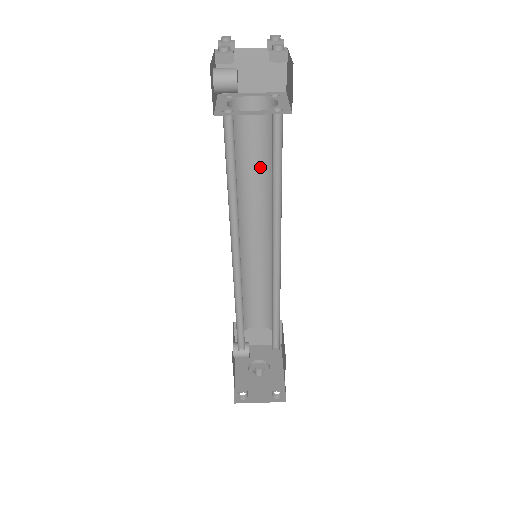
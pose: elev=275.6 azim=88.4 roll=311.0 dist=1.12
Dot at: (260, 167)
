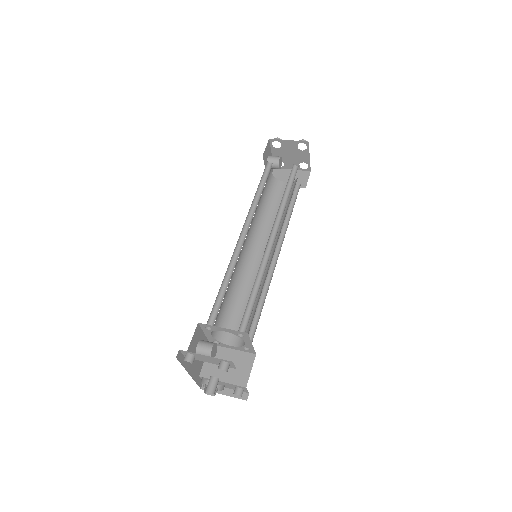
Dot at: occluded
